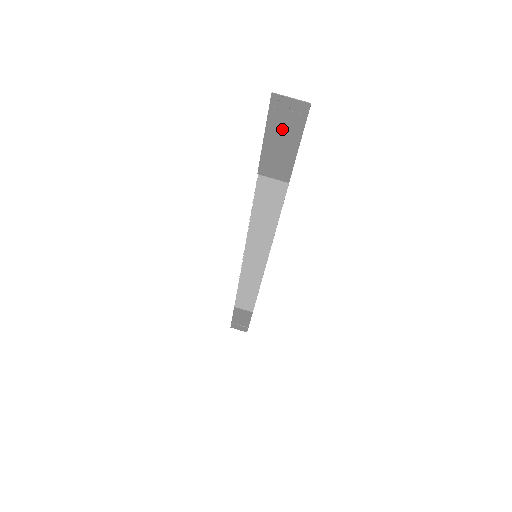
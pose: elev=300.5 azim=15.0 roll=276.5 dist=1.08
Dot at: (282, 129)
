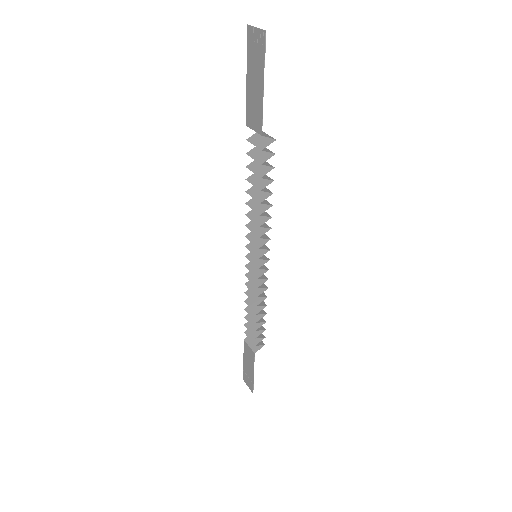
Dot at: (254, 65)
